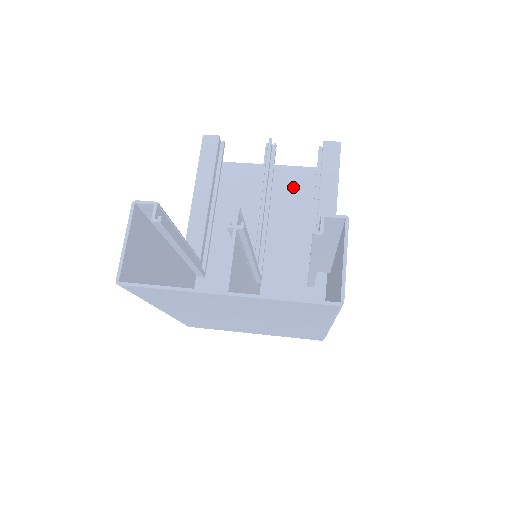
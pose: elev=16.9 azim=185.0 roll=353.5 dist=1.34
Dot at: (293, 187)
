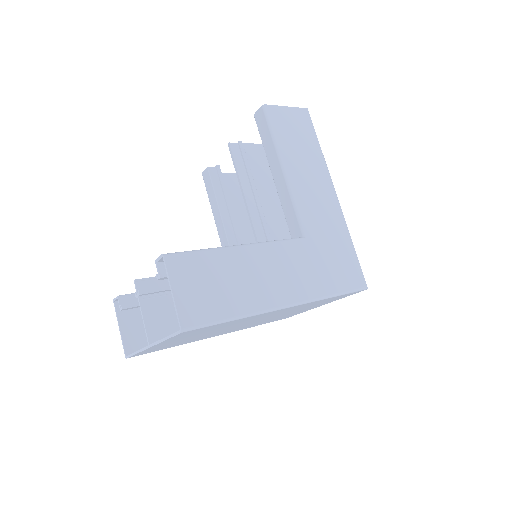
Dot at: occluded
